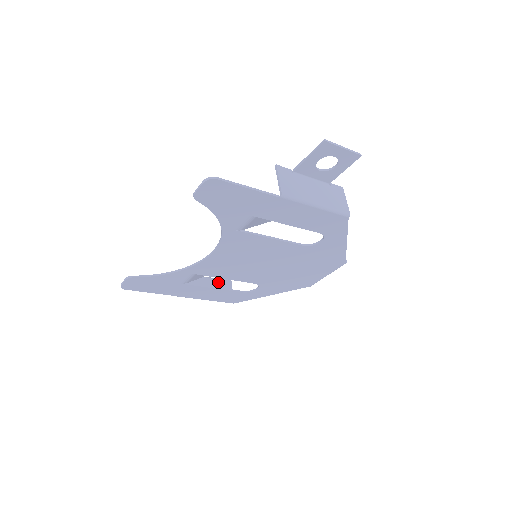
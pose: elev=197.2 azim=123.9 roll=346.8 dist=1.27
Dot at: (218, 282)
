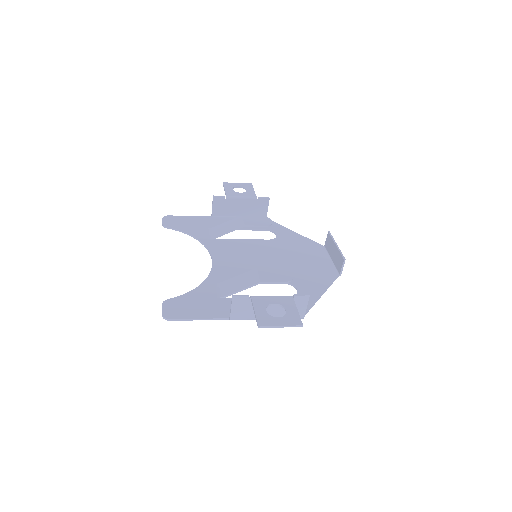
Dot at: (255, 201)
